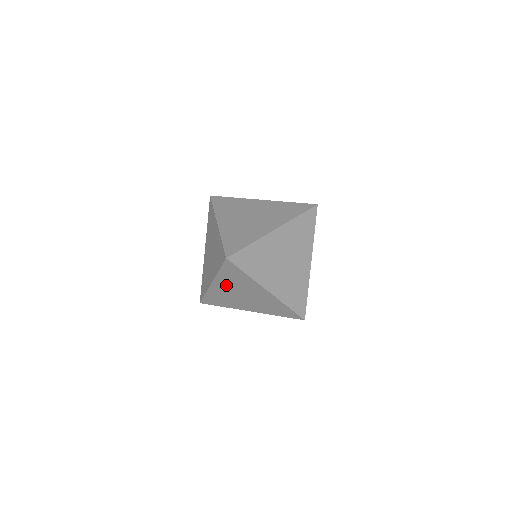
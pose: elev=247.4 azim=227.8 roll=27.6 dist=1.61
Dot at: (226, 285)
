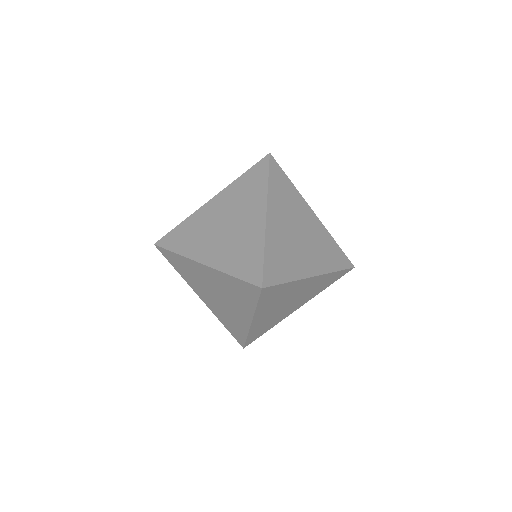
Dot at: (216, 280)
